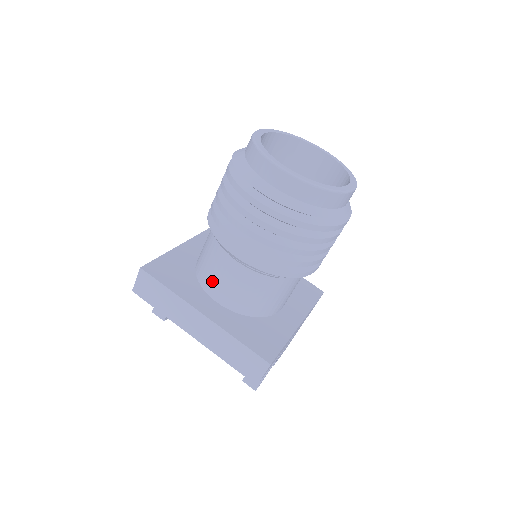
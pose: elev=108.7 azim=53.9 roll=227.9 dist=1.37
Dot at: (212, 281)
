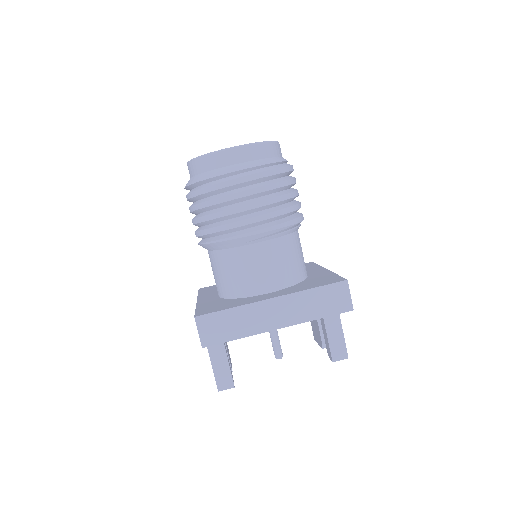
Dot at: (251, 281)
